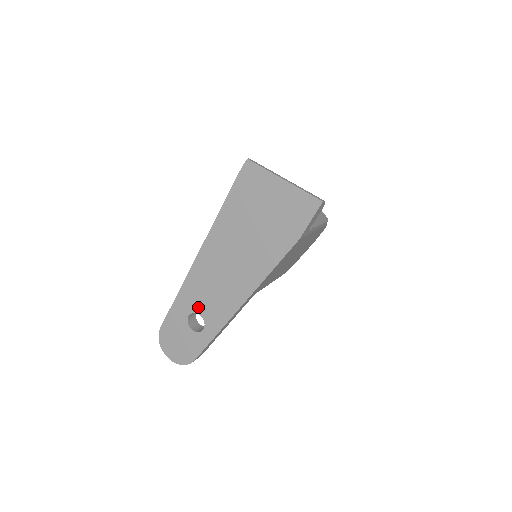
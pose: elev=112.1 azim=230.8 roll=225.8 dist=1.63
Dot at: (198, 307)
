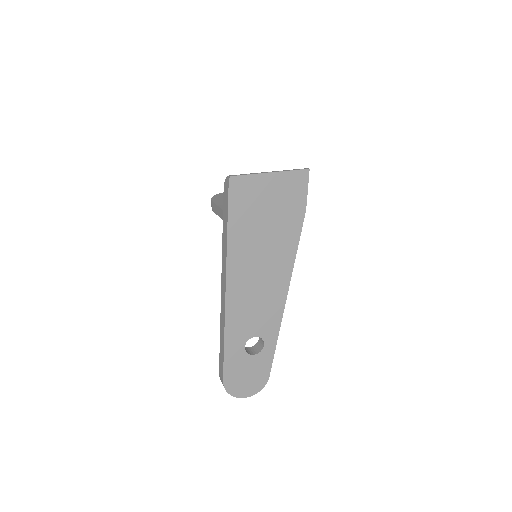
Dot at: (250, 332)
